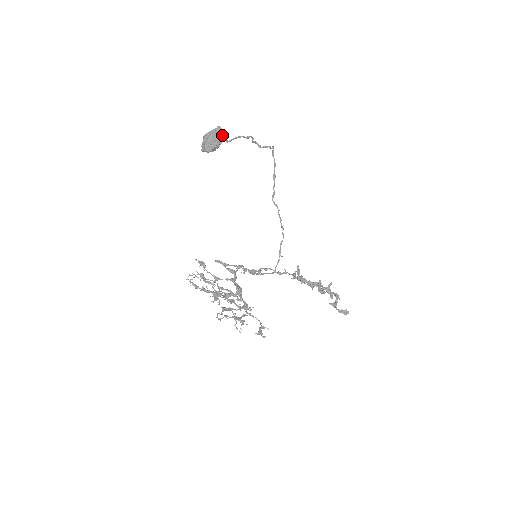
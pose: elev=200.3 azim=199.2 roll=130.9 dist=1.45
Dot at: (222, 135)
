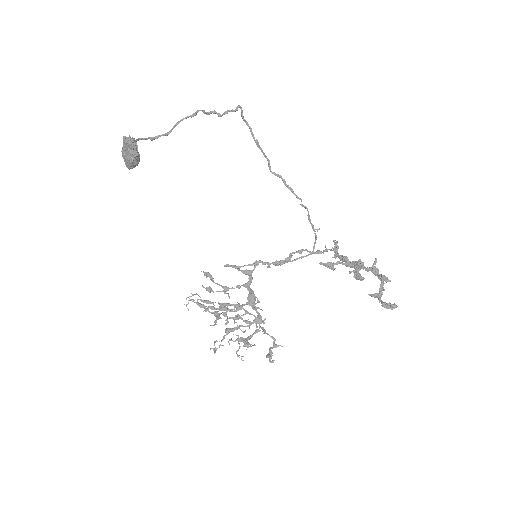
Dot at: (130, 146)
